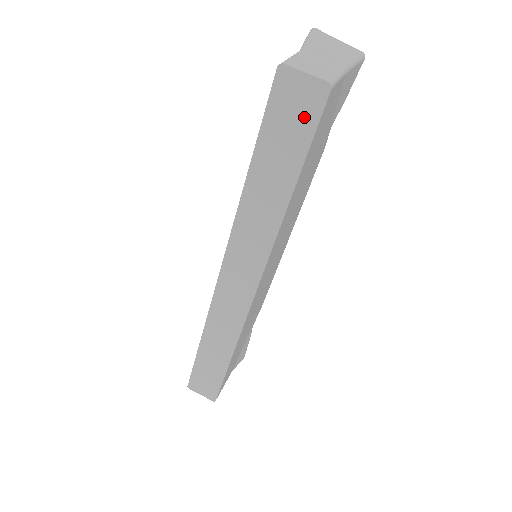
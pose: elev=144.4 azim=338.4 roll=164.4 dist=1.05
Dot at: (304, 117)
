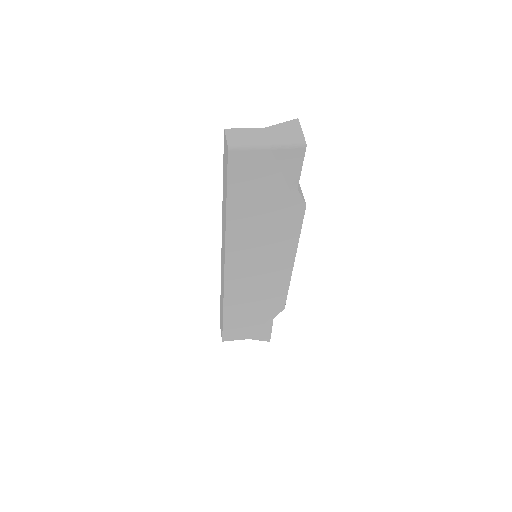
Dot at: (226, 163)
